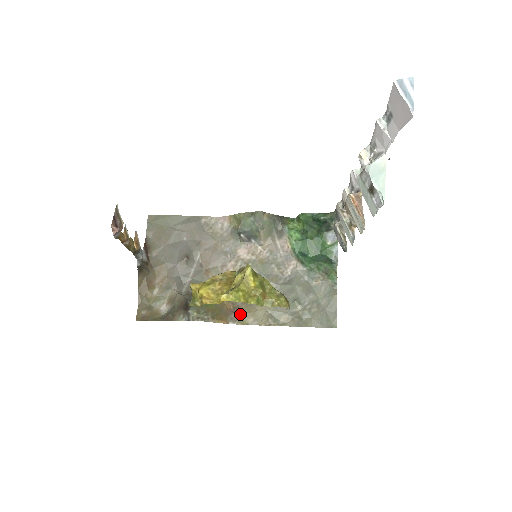
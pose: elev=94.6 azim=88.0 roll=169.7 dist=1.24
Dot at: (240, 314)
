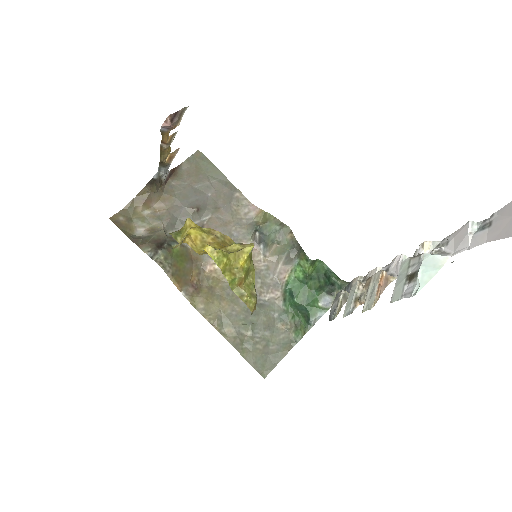
Dot at: (197, 293)
